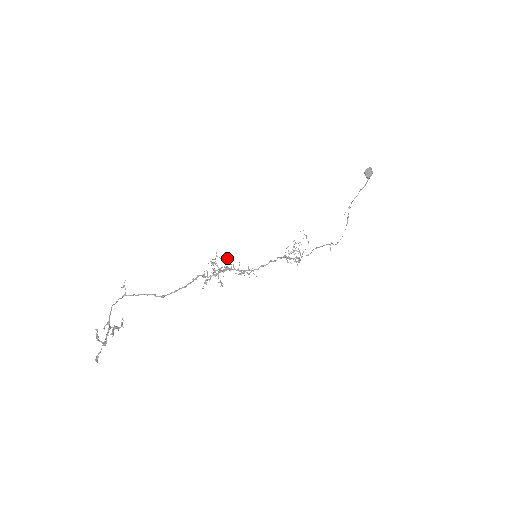
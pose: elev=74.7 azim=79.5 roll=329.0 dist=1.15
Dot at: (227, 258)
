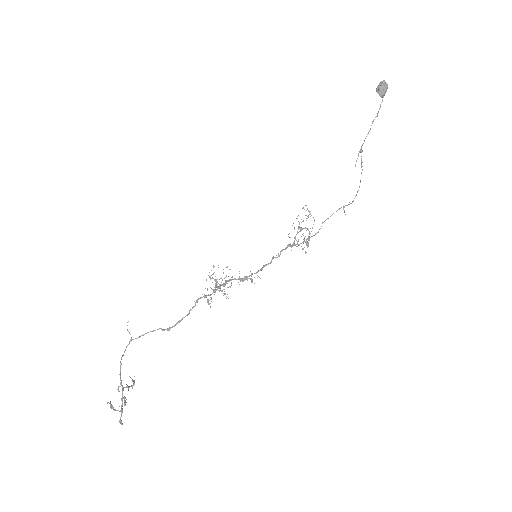
Dot at: (223, 272)
